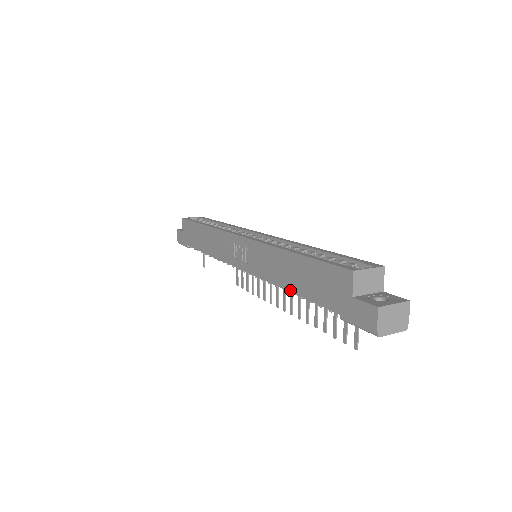
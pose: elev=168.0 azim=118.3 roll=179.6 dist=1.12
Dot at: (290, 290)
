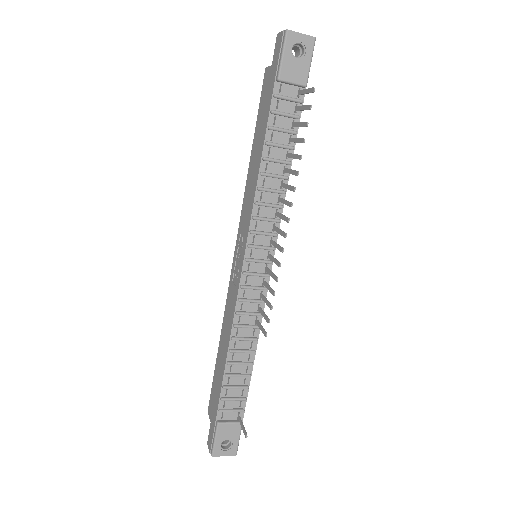
Dot at: (260, 158)
